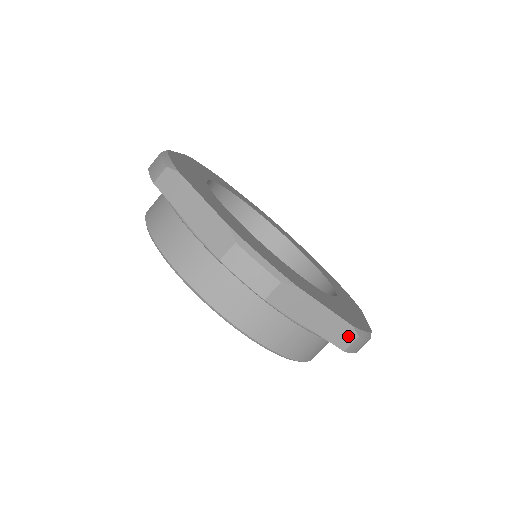
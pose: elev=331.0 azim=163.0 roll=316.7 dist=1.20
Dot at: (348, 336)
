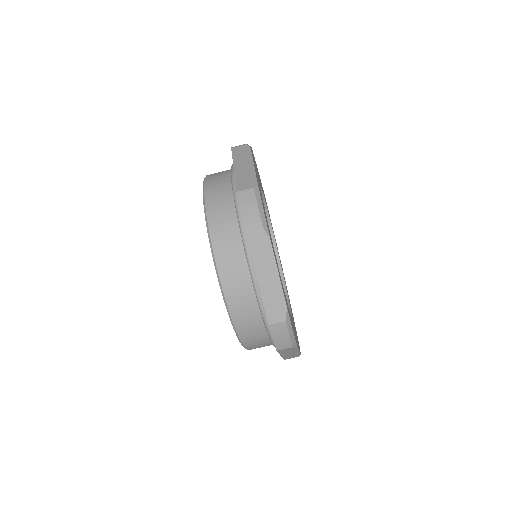
Dot at: (294, 357)
